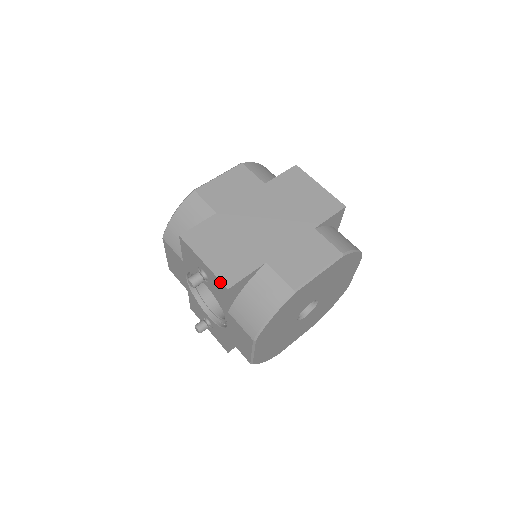
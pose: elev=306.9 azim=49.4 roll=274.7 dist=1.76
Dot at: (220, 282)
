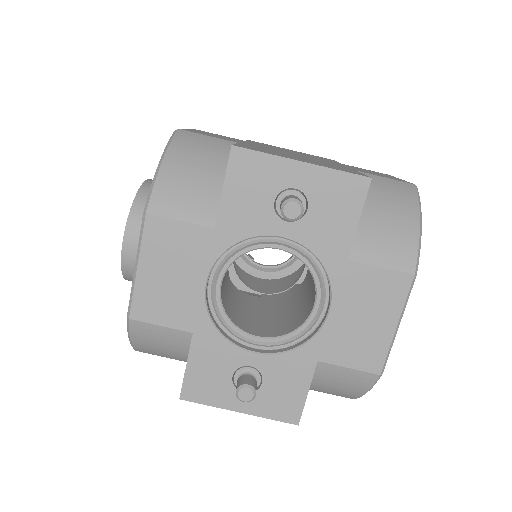
Dot at: (350, 177)
